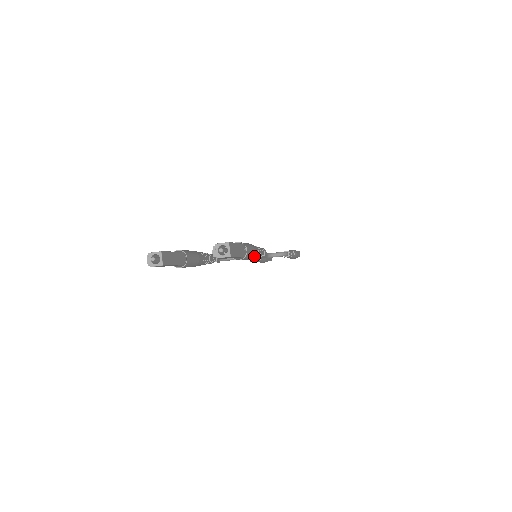
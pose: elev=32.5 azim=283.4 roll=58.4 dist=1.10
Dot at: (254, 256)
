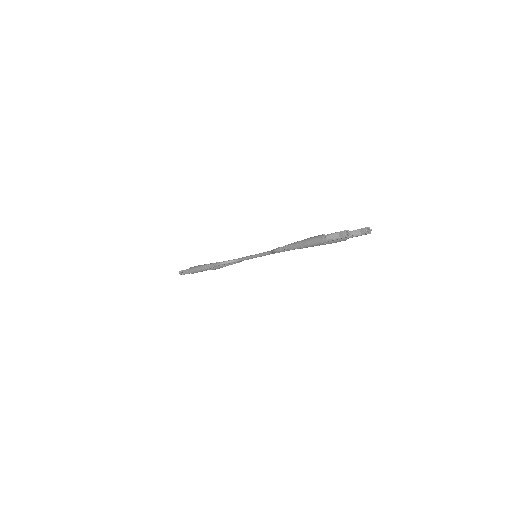
Dot at: occluded
